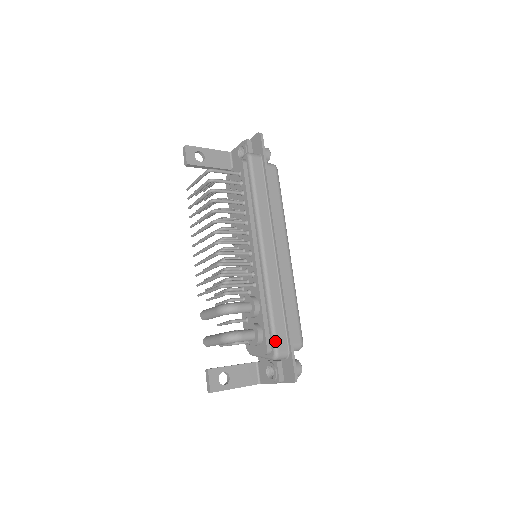
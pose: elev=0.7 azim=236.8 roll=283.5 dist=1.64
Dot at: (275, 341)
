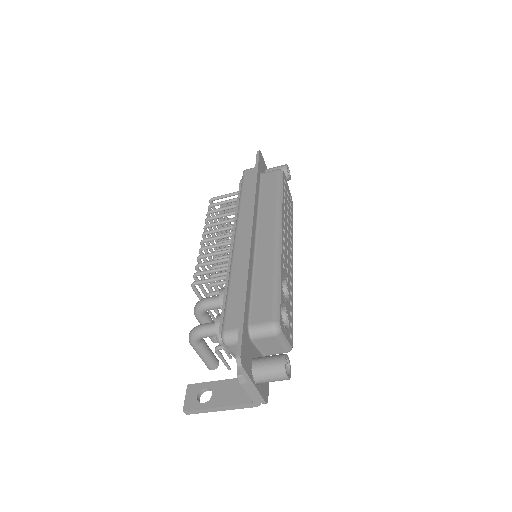
Dot at: (224, 319)
